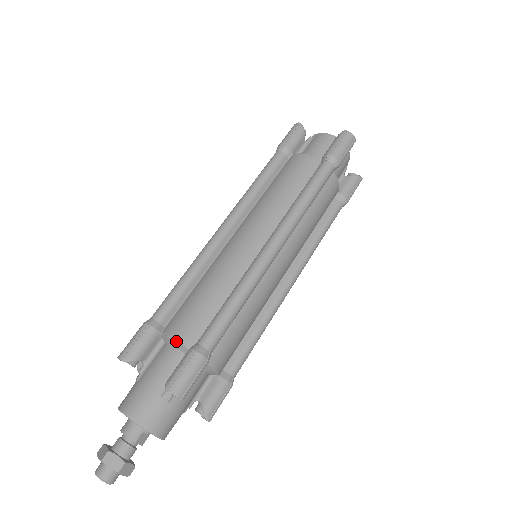
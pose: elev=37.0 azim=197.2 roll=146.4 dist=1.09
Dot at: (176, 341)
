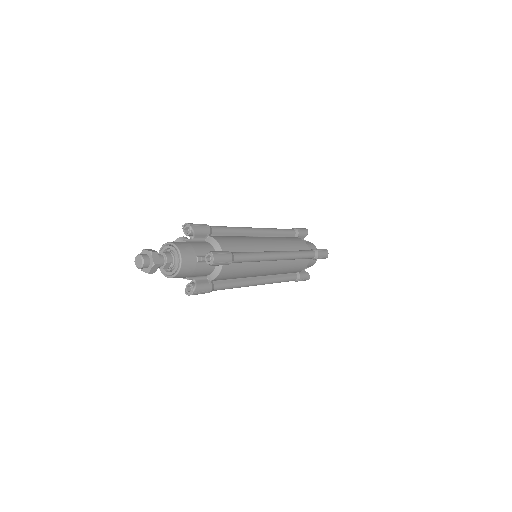
Dot at: (219, 244)
